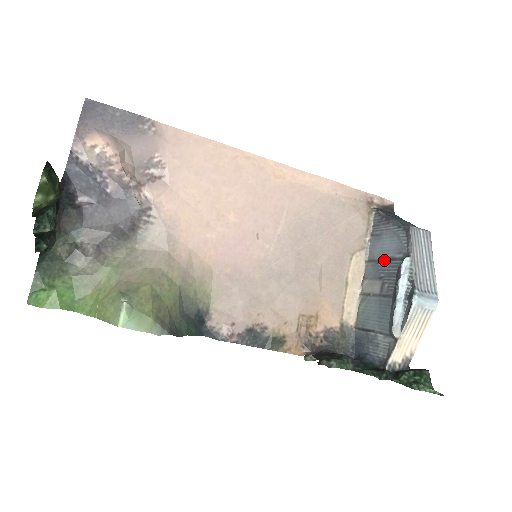
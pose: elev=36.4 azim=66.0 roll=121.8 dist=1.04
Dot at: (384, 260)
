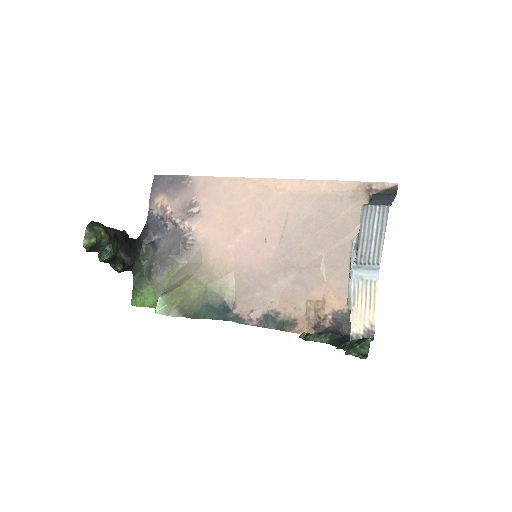
Dot at: occluded
